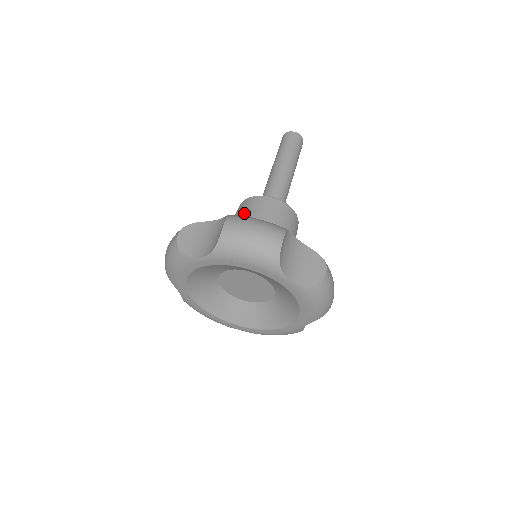
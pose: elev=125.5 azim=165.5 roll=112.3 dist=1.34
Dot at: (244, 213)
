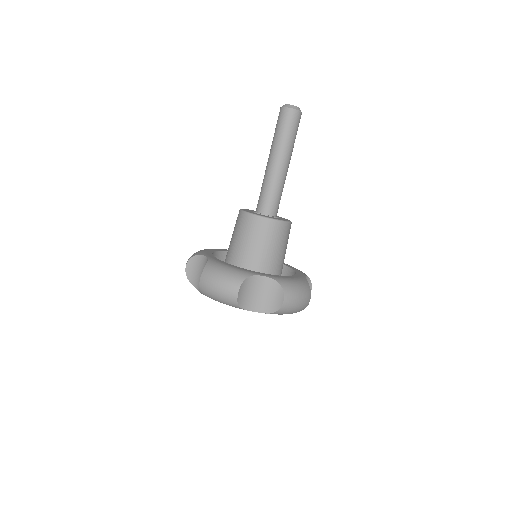
Dot at: (265, 239)
